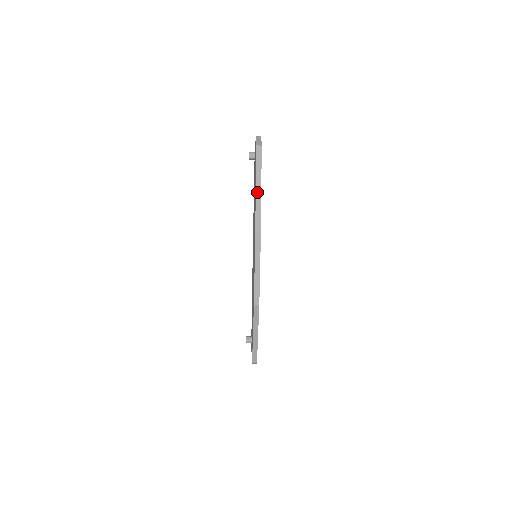
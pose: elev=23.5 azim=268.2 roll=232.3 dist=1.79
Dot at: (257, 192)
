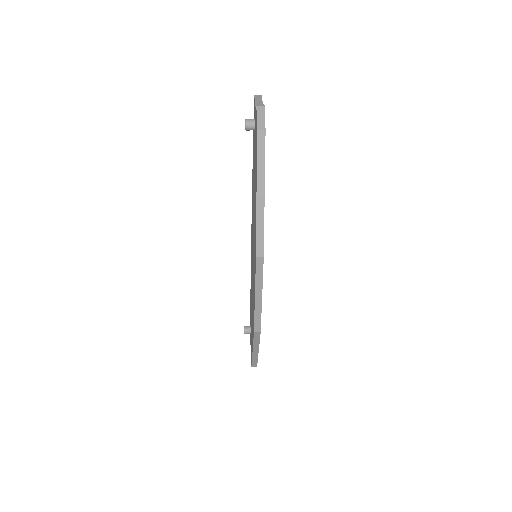
Dot at: (258, 203)
